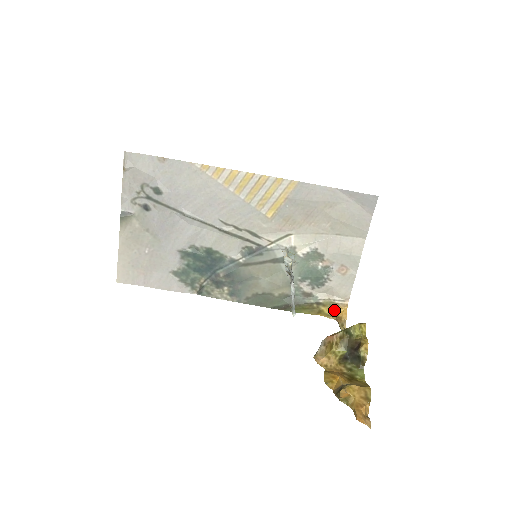
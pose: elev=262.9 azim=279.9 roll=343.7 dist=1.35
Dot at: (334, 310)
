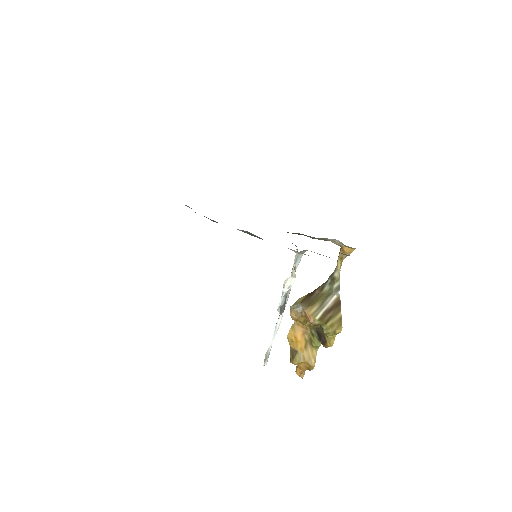
Dot at: occluded
